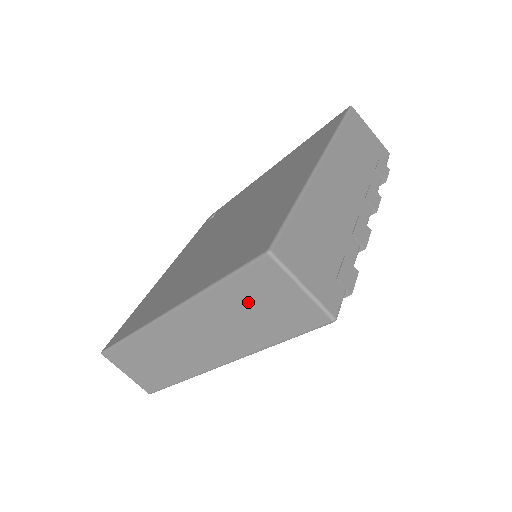
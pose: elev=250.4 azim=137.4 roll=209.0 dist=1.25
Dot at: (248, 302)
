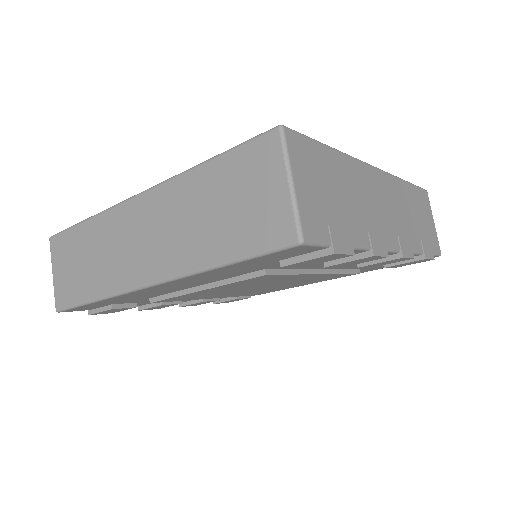
Dot at: (224, 192)
